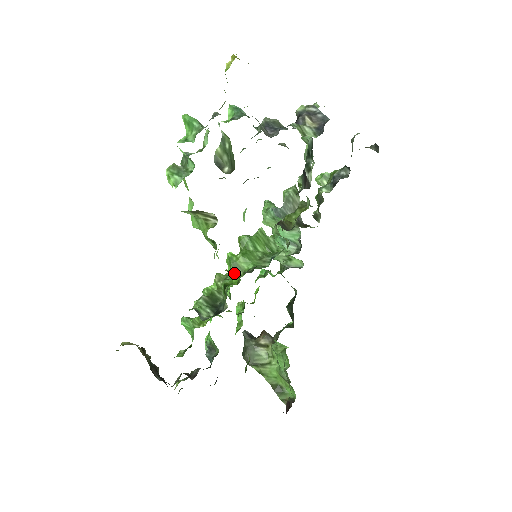
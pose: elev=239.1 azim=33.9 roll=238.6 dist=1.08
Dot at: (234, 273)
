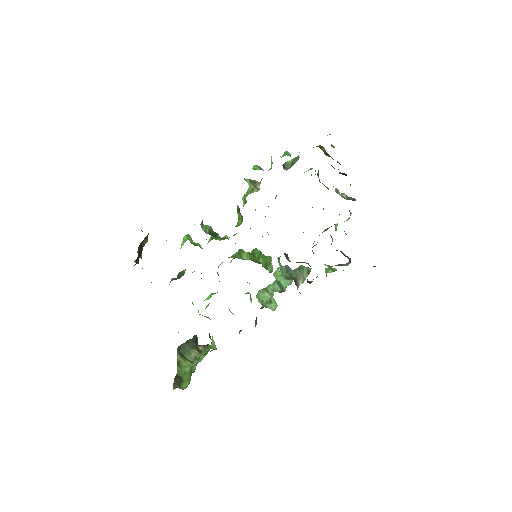
Dot at: (241, 219)
